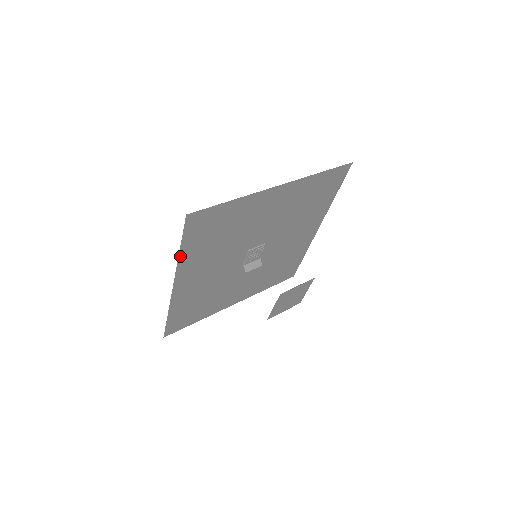
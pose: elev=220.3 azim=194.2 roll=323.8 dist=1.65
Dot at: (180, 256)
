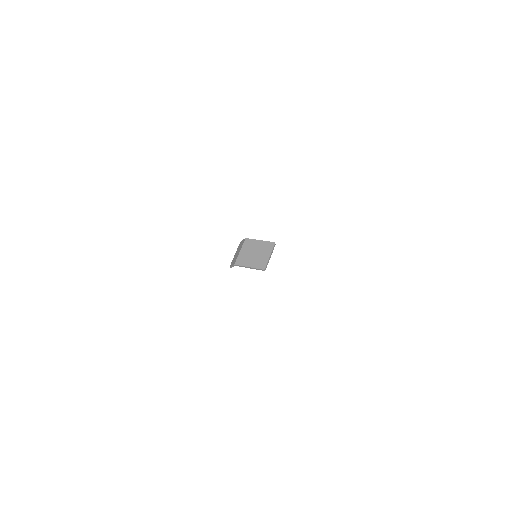
Dot at: occluded
